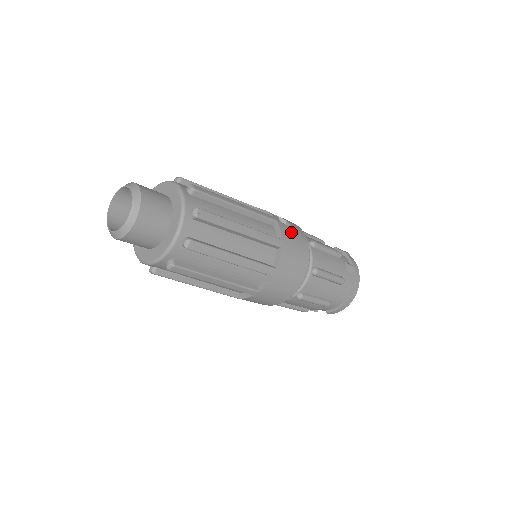
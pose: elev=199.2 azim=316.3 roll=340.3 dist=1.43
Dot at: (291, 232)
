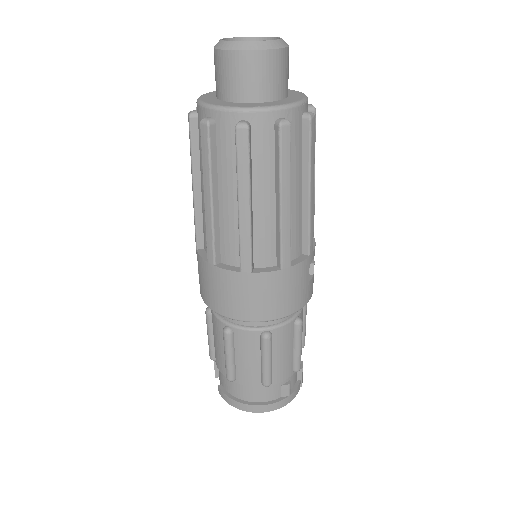
Dot at: (304, 280)
